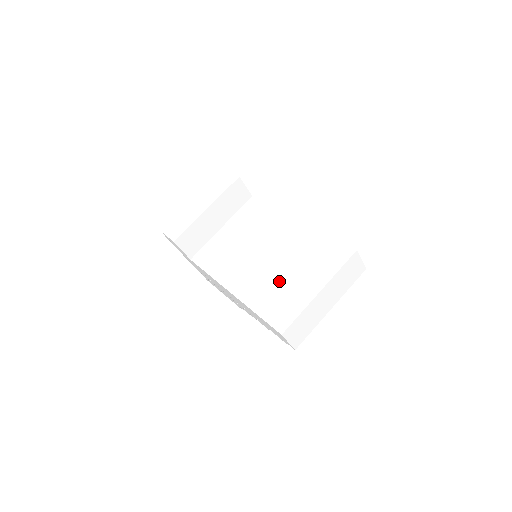
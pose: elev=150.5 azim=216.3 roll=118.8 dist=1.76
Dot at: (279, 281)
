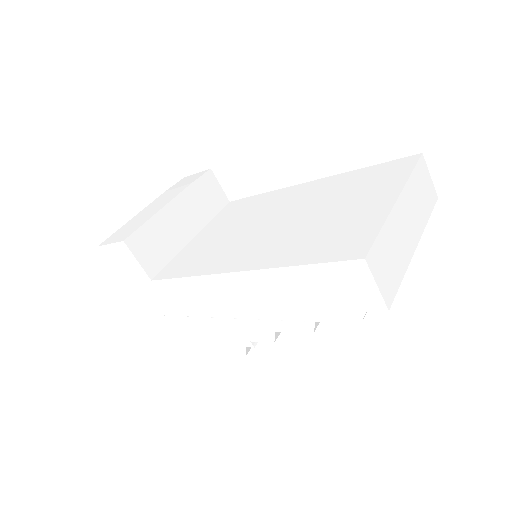
Dot at: (317, 224)
